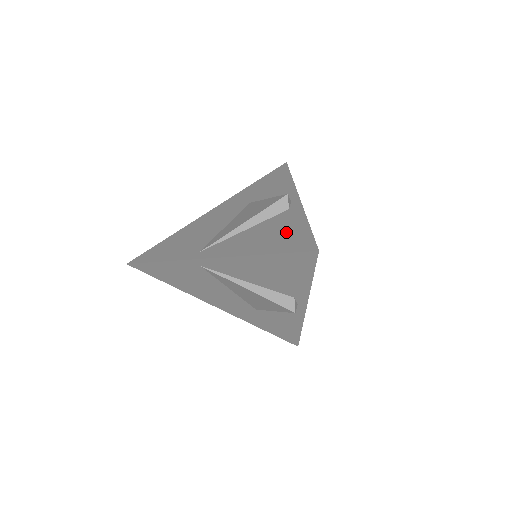
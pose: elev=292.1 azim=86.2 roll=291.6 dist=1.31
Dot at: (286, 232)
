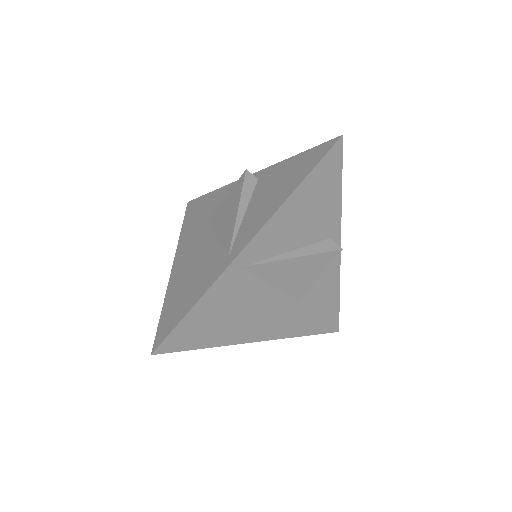
Dot at: (289, 171)
